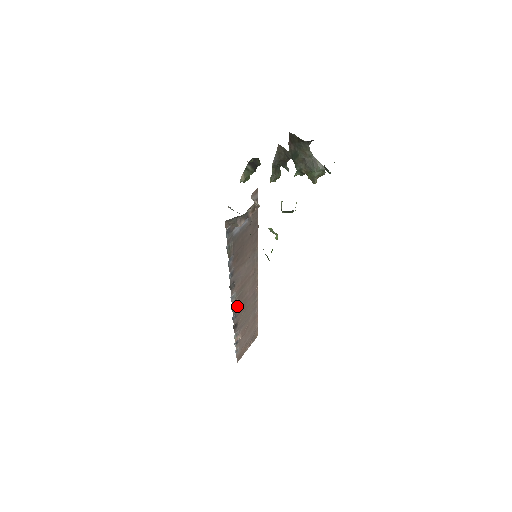
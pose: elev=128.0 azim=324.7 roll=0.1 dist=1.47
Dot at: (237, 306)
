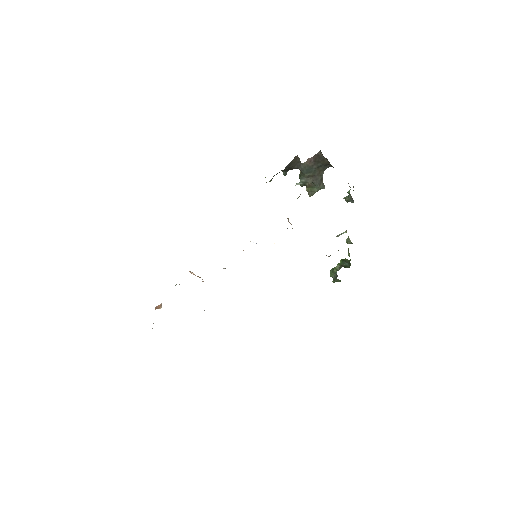
Dot at: occluded
